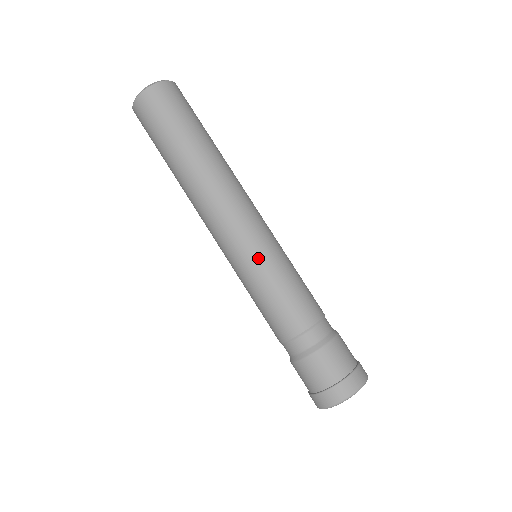
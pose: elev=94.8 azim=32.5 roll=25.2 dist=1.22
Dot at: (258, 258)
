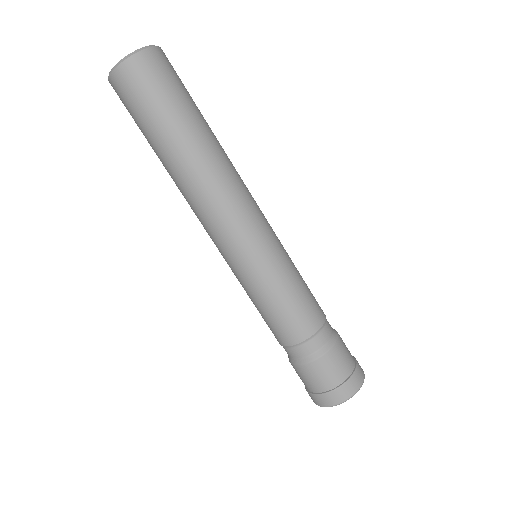
Dot at: (253, 270)
